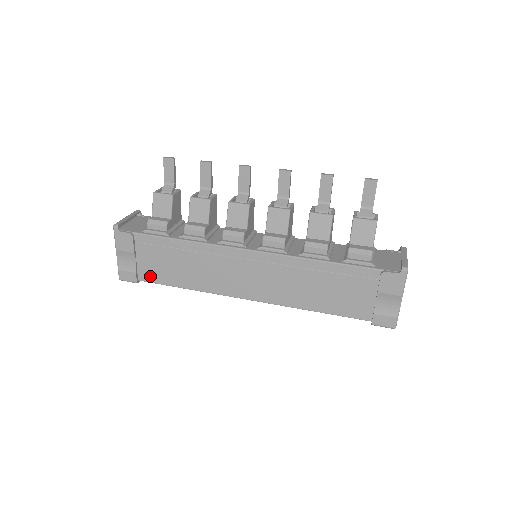
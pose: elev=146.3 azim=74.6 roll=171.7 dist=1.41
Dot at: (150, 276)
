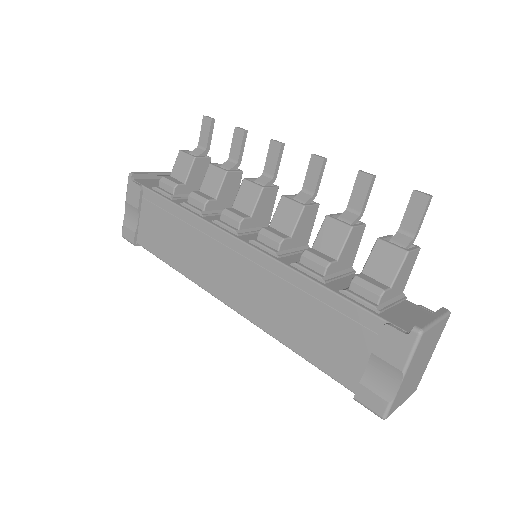
Dot at: (146, 241)
